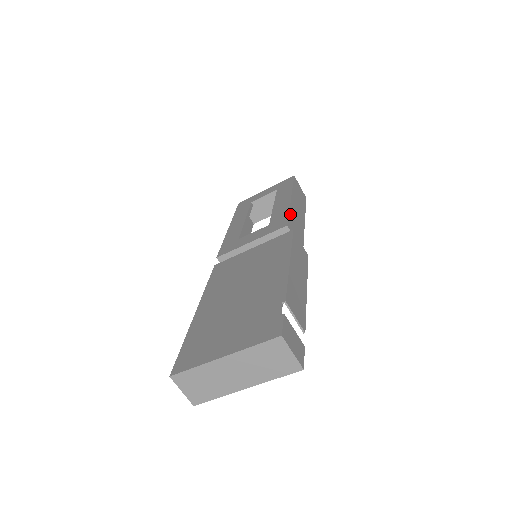
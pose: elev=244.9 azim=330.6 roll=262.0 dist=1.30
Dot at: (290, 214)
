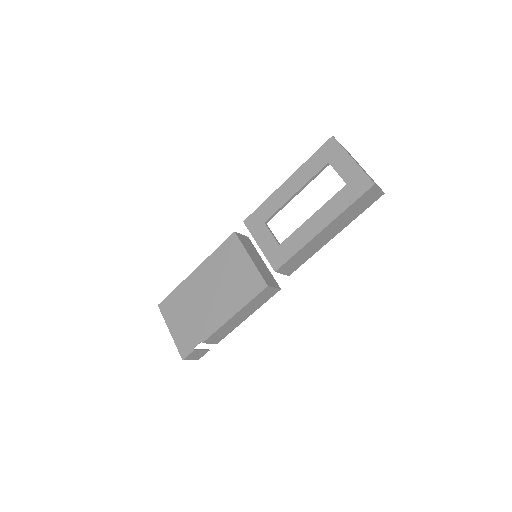
Dot at: (296, 254)
